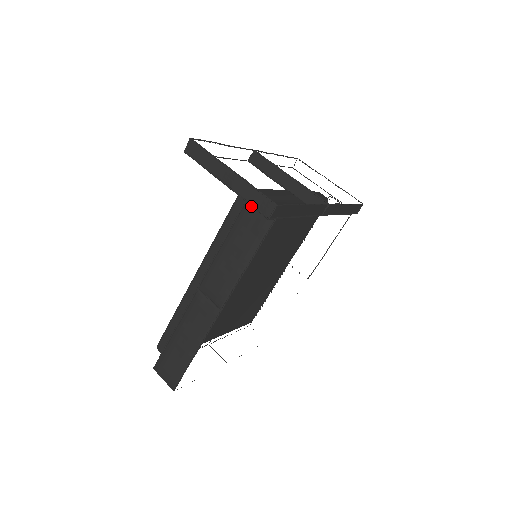
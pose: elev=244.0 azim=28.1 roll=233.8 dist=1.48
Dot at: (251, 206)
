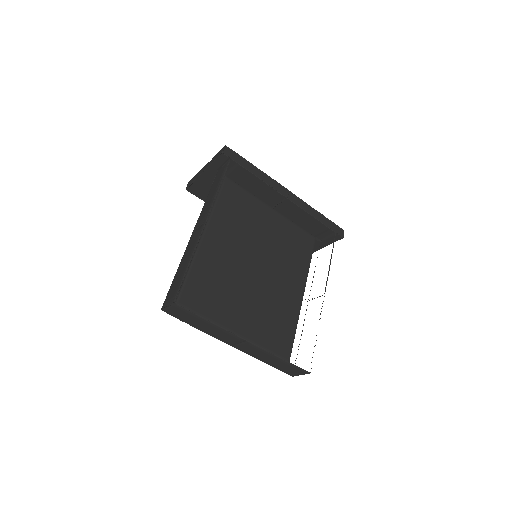
Dot at: (219, 170)
